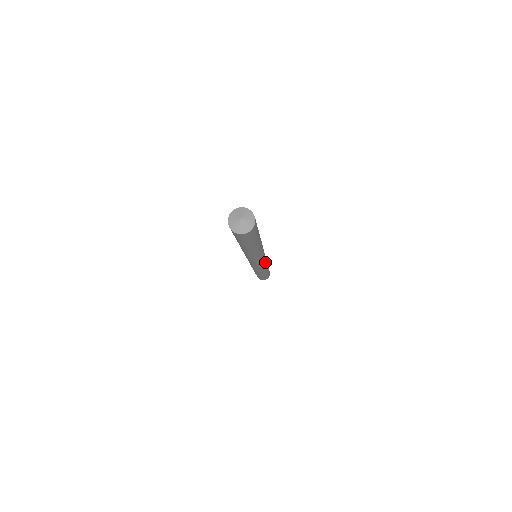
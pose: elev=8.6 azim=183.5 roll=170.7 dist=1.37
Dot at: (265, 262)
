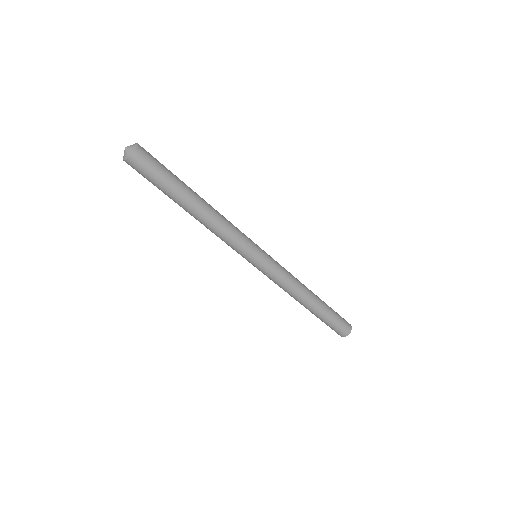
Dot at: (278, 264)
